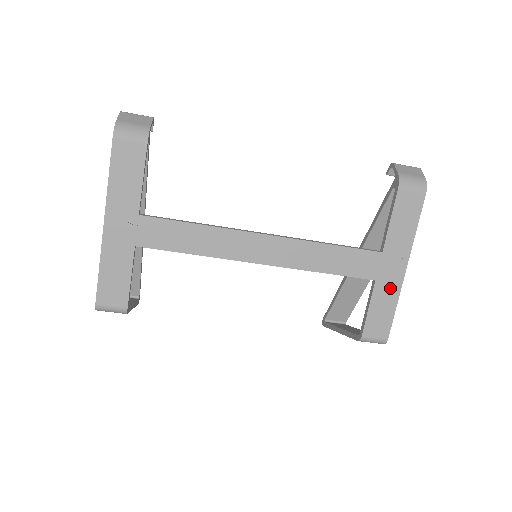
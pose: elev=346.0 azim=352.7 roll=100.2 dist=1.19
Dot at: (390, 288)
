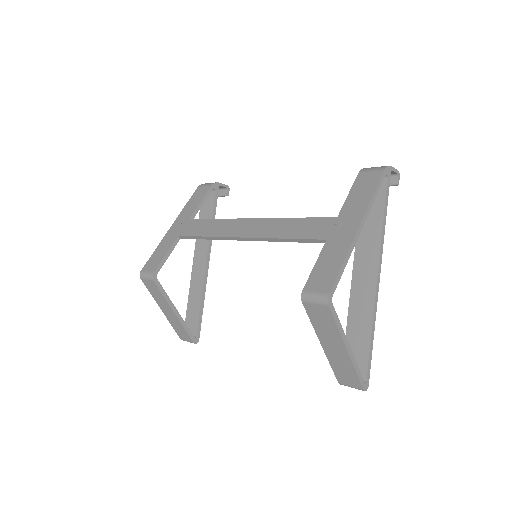
Dot at: (340, 245)
